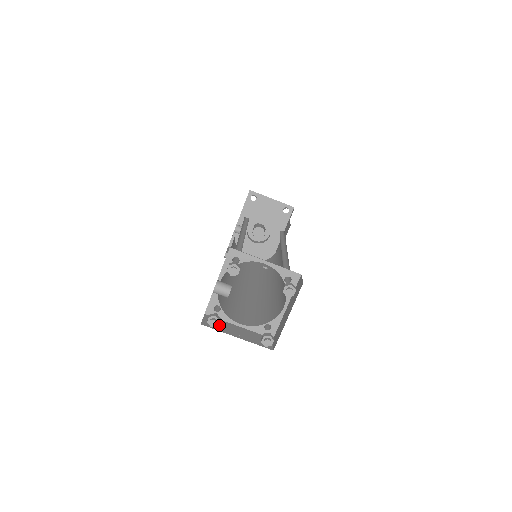
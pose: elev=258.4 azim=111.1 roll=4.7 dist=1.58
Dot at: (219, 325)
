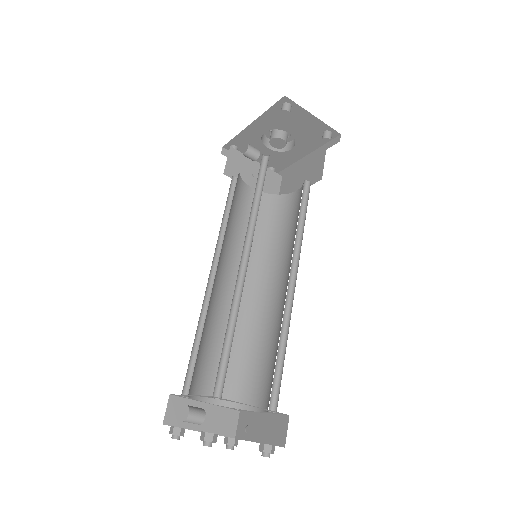
Dot at: (184, 414)
